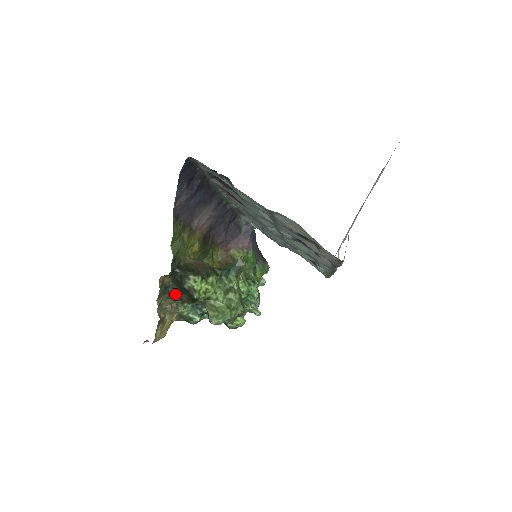
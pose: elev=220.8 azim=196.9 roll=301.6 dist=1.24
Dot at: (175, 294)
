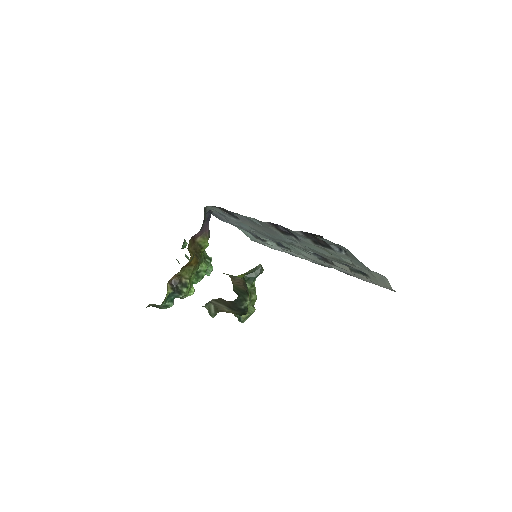
Dot at: (214, 309)
